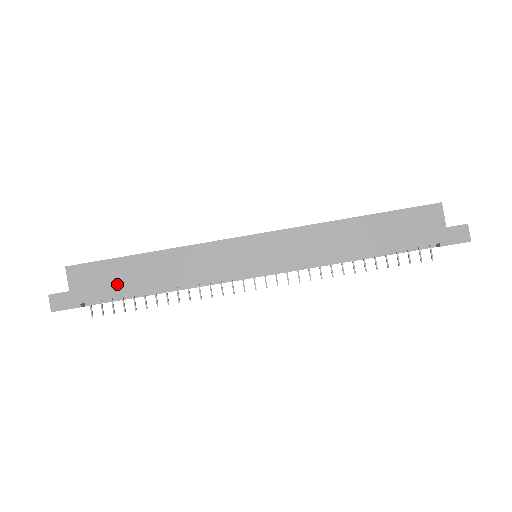
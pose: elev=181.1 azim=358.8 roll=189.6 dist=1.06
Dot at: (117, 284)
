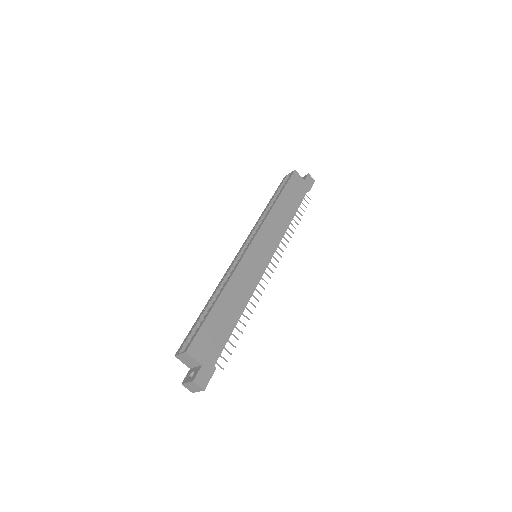
Dot at: (221, 333)
